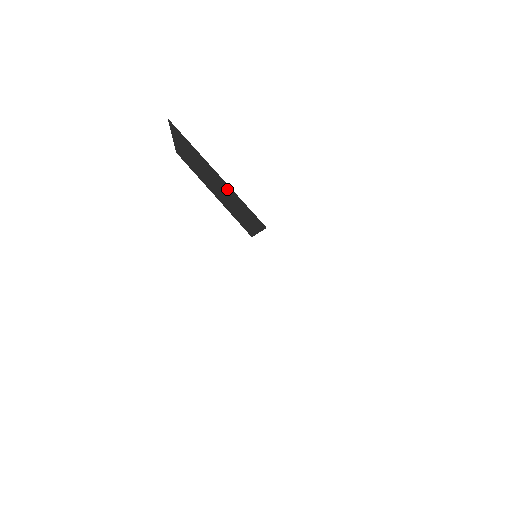
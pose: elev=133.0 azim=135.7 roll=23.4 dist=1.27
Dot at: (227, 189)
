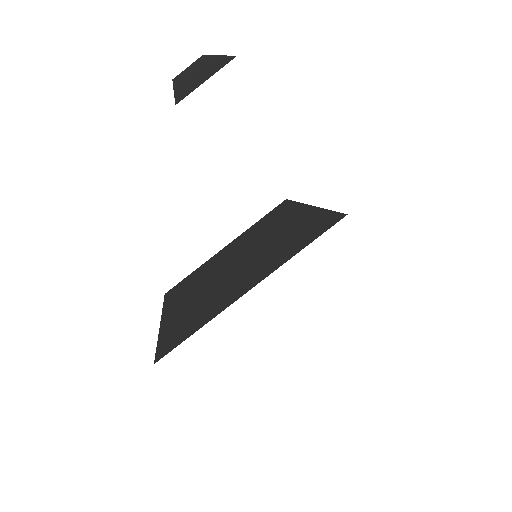
Dot at: occluded
